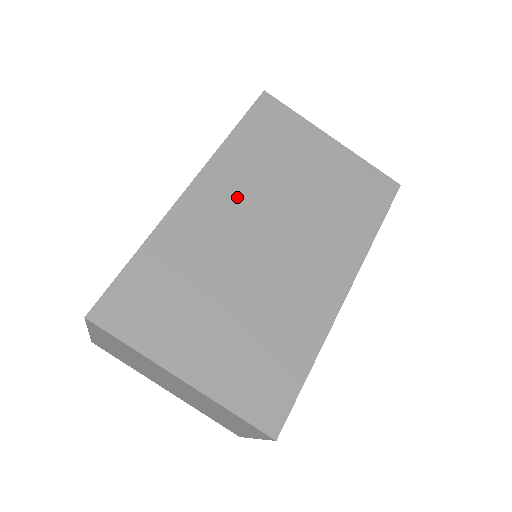
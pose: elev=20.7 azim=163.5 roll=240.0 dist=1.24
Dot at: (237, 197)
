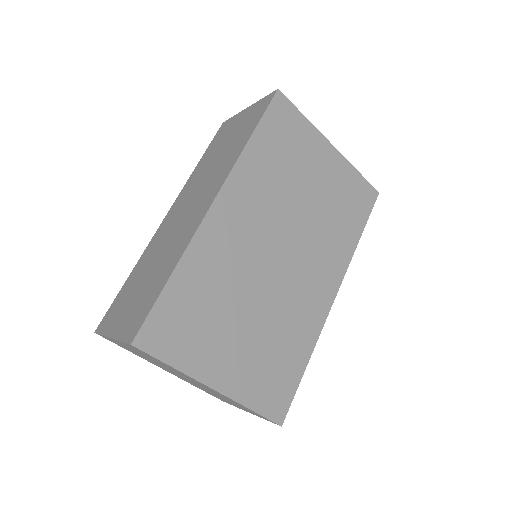
Dot at: (255, 211)
